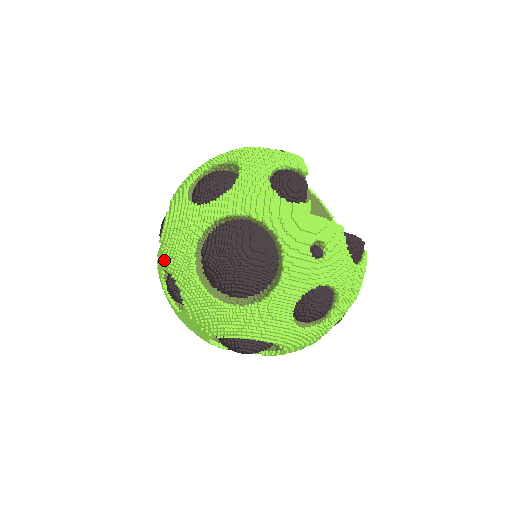
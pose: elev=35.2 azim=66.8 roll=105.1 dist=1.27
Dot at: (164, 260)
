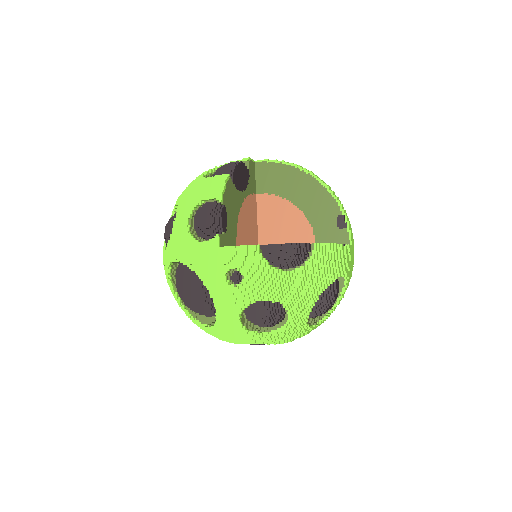
Dot at: occluded
